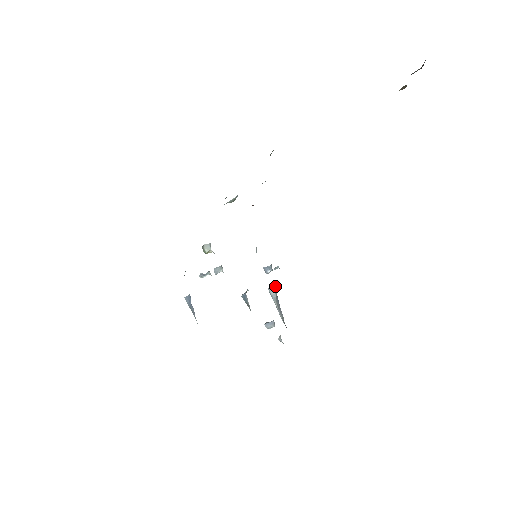
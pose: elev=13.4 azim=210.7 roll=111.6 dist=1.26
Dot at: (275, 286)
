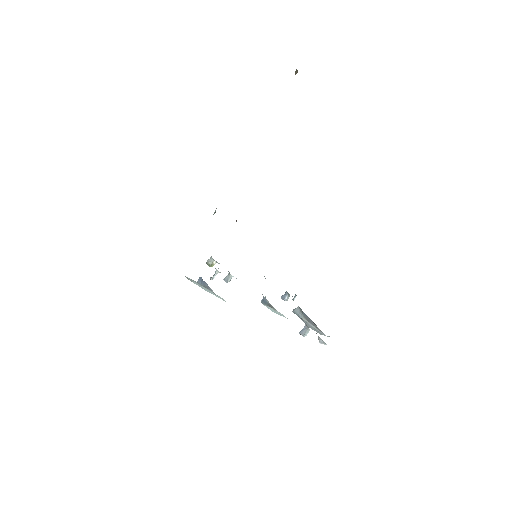
Dot at: occluded
